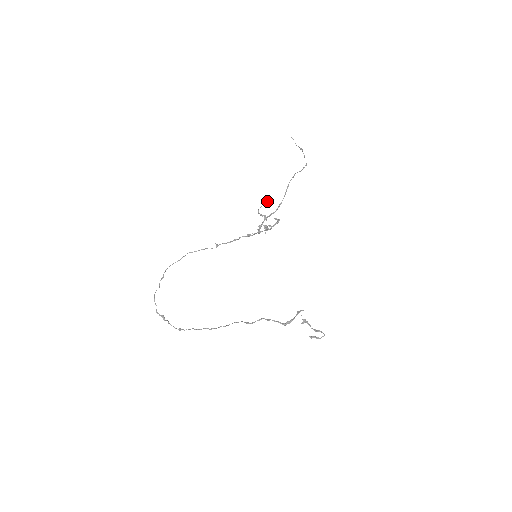
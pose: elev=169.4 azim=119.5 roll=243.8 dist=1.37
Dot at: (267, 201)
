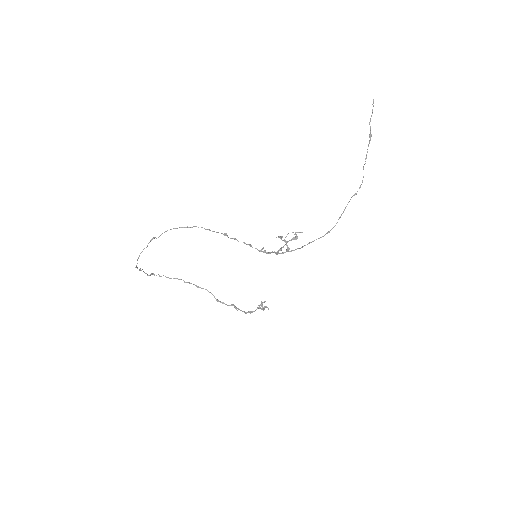
Dot at: occluded
